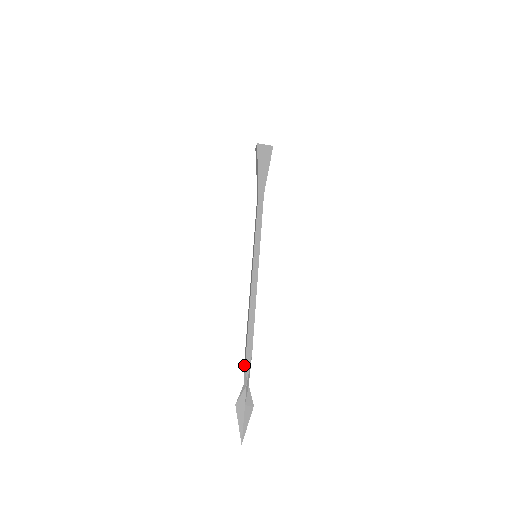
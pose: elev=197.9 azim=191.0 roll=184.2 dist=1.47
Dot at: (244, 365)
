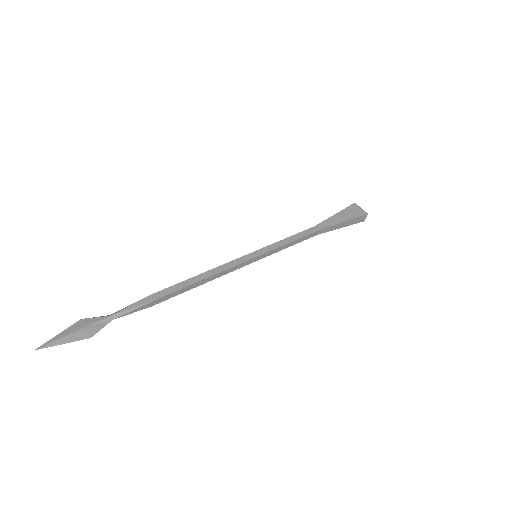
Dot at: (133, 306)
